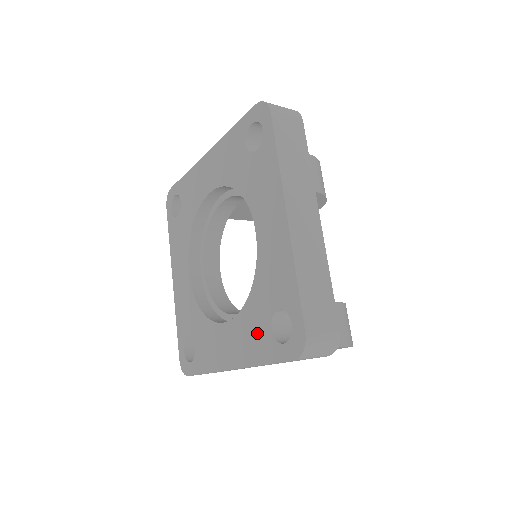
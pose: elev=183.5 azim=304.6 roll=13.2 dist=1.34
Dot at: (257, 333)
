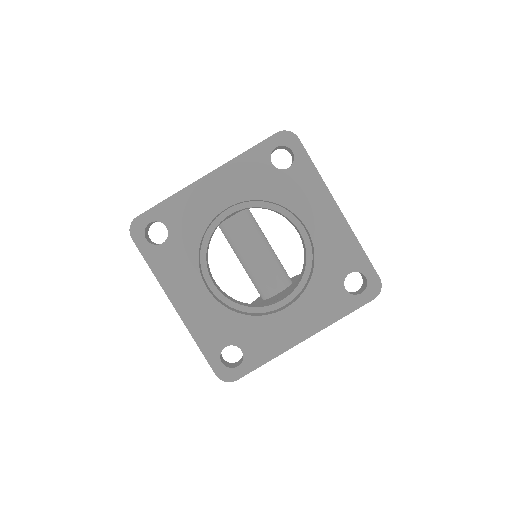
Dot at: (330, 299)
